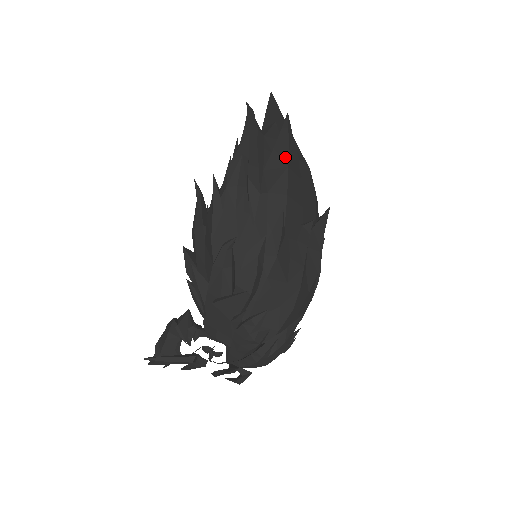
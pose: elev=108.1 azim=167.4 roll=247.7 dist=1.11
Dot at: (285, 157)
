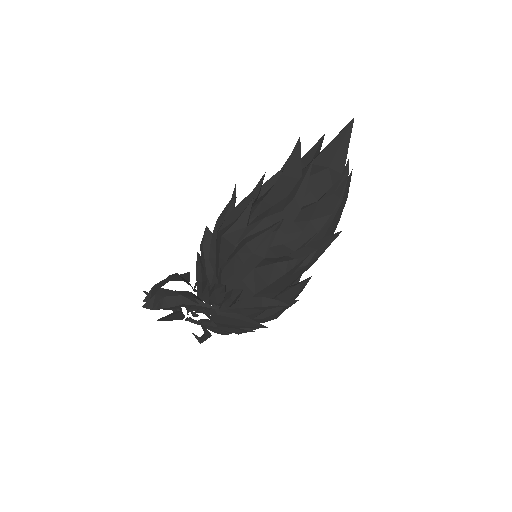
Dot at: (334, 230)
